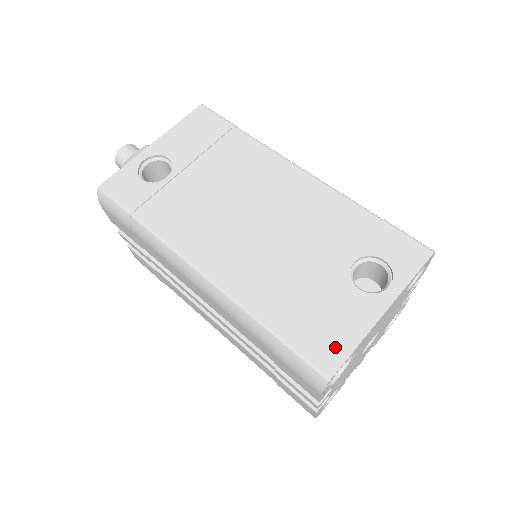
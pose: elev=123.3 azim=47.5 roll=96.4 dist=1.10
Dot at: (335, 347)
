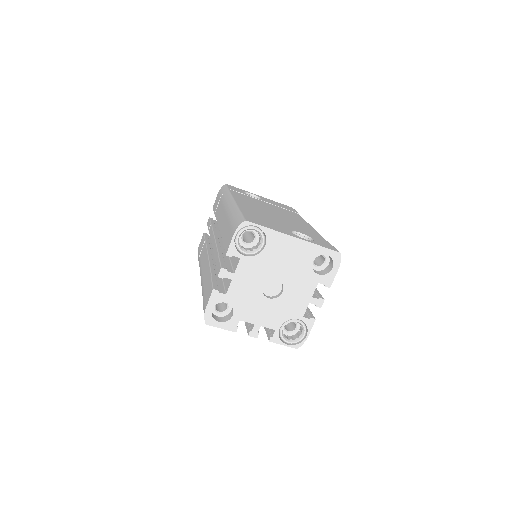
Dot at: (260, 223)
